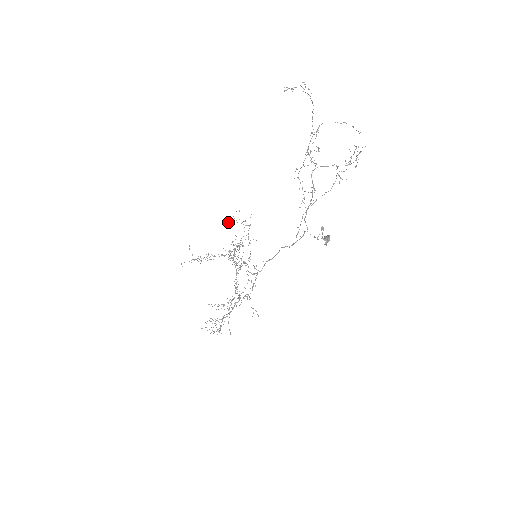
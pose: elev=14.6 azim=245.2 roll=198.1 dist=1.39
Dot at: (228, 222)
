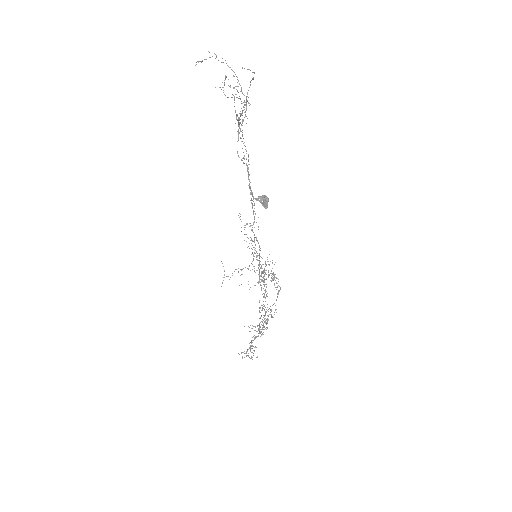
Dot at: occluded
